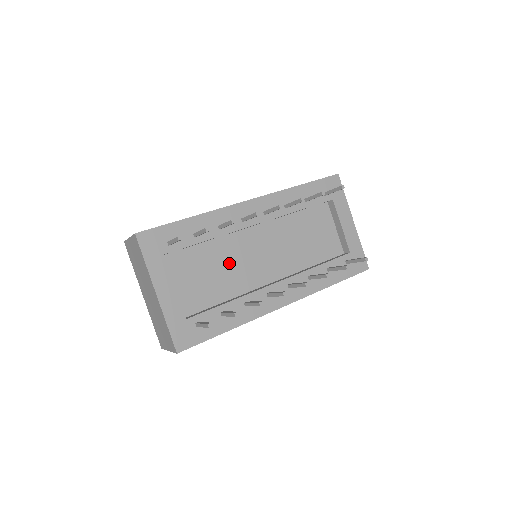
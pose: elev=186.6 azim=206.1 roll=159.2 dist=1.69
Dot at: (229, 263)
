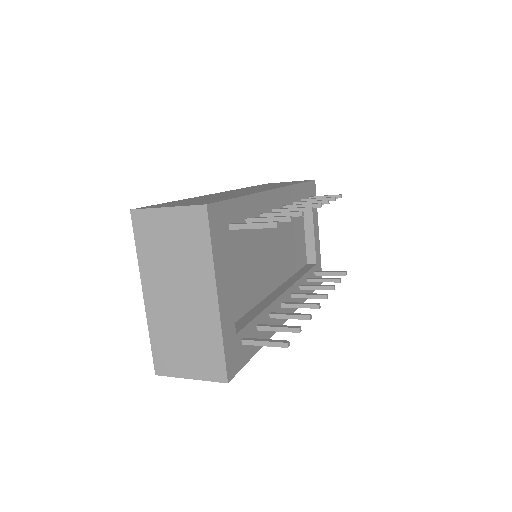
Dot at: (253, 262)
